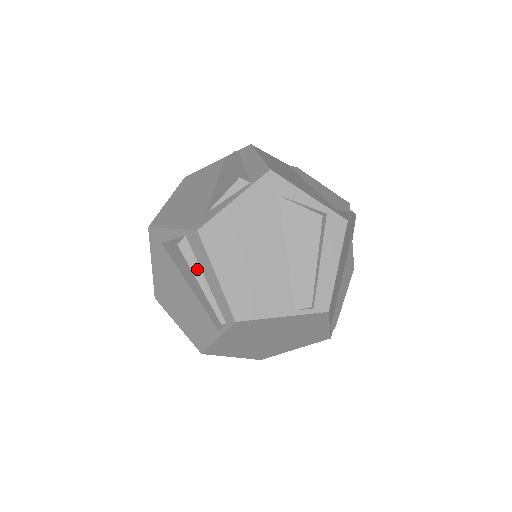
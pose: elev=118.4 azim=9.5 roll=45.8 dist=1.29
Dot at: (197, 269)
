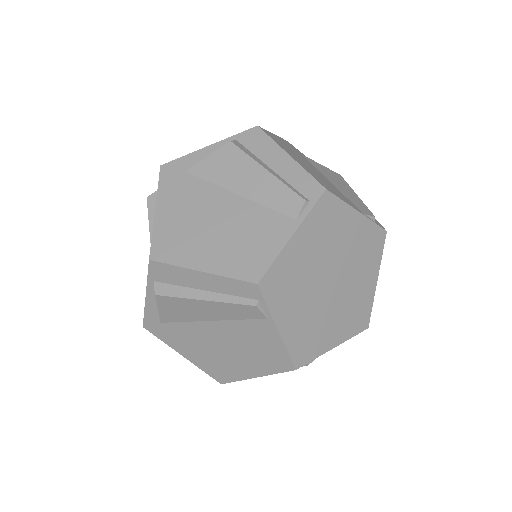
Dot at: (258, 160)
